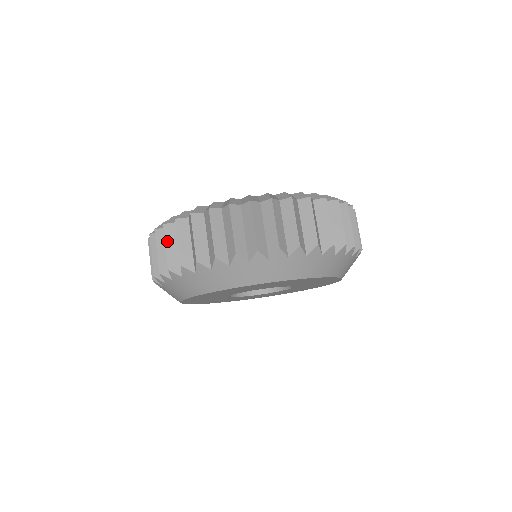
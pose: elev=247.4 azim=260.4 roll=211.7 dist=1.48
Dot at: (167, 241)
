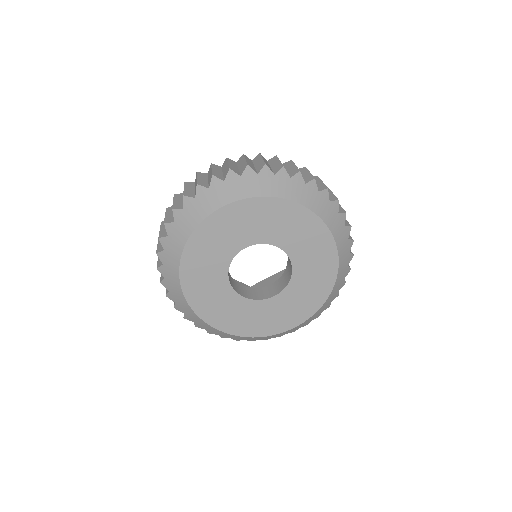
Dot at: occluded
